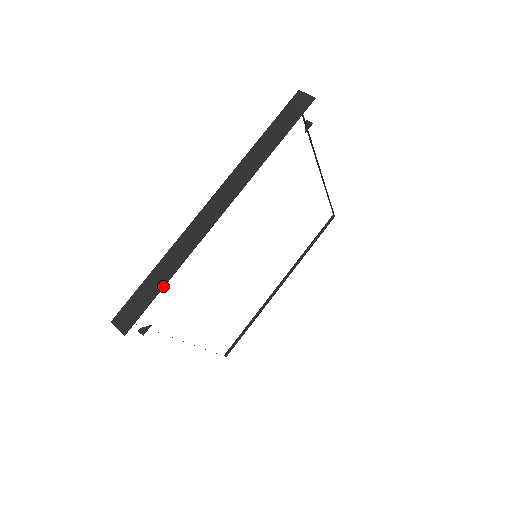
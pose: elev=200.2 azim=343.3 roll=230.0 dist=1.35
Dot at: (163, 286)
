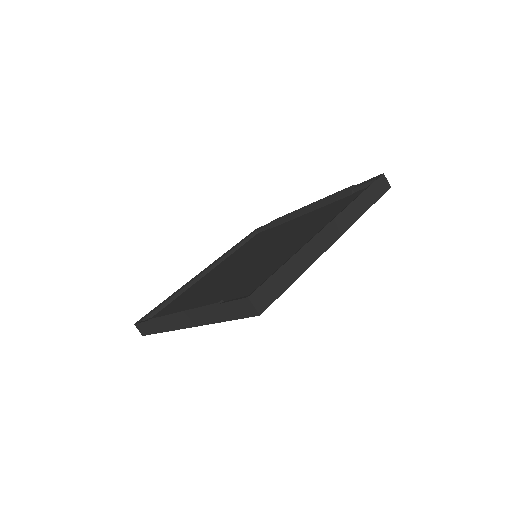
Dot at: (293, 281)
